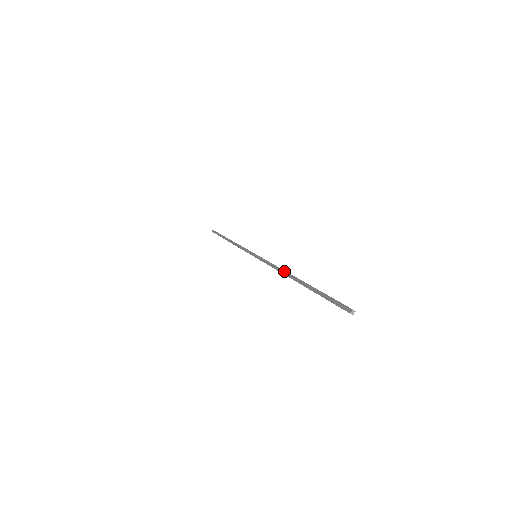
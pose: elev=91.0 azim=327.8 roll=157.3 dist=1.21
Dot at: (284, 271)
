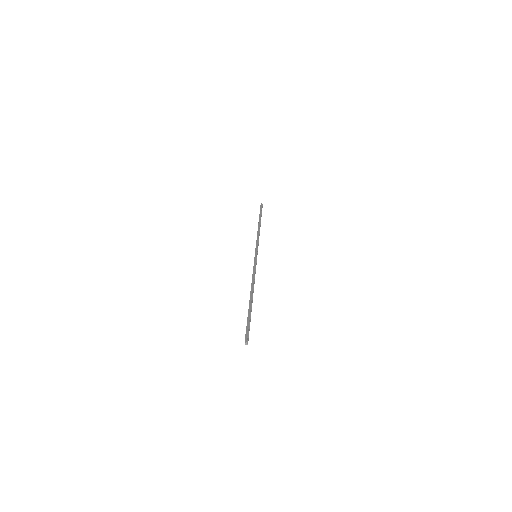
Dot at: (251, 286)
